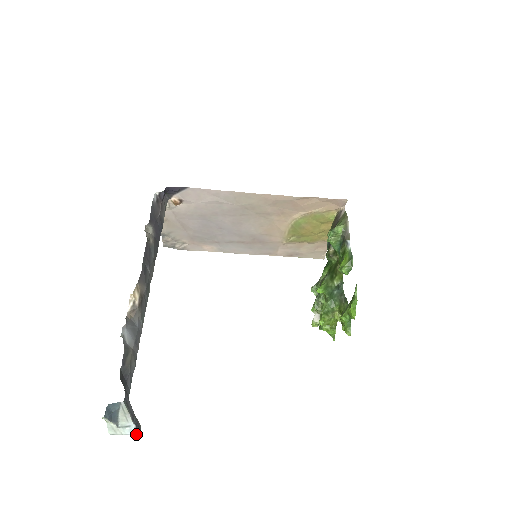
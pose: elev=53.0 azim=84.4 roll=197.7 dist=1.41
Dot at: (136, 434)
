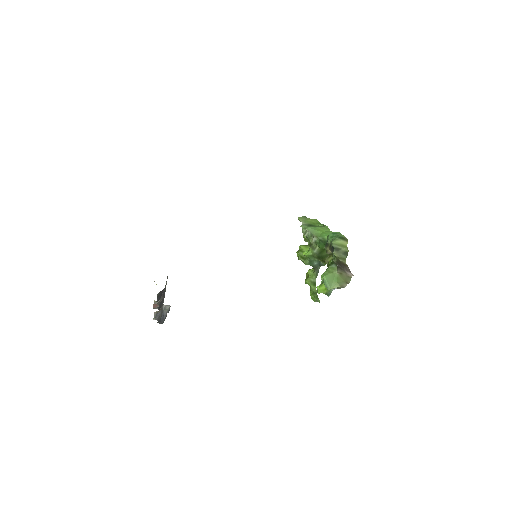
Dot at: occluded
